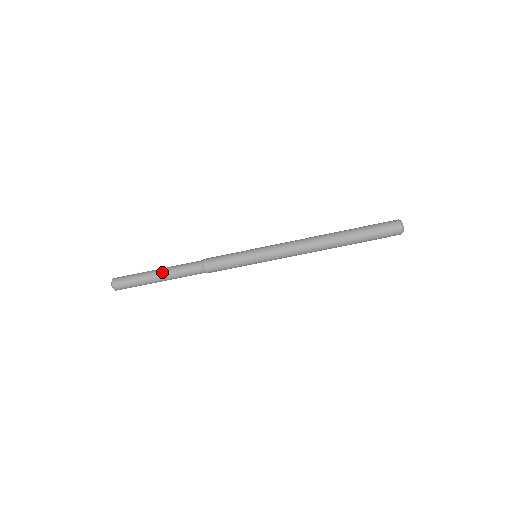
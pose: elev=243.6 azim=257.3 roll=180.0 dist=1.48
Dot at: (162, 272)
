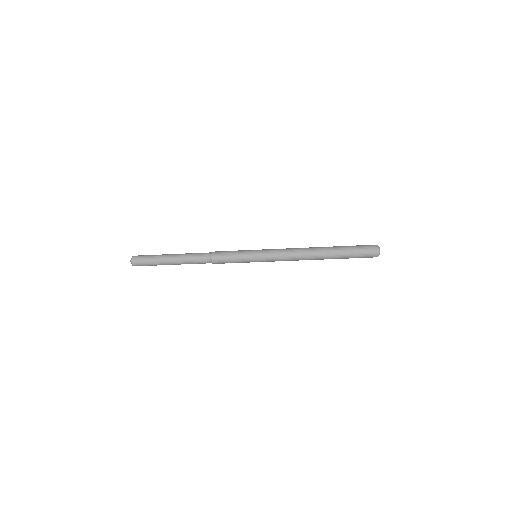
Dot at: (176, 256)
